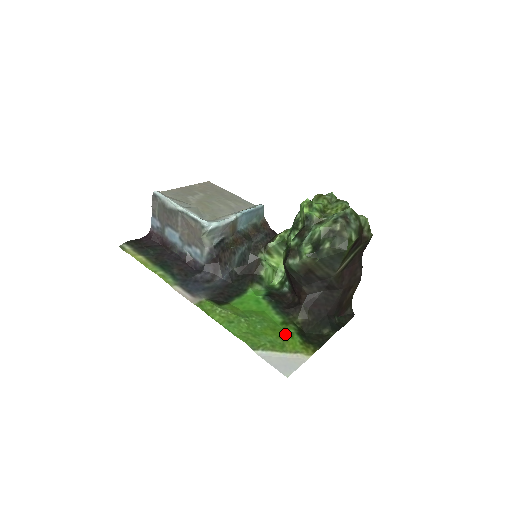
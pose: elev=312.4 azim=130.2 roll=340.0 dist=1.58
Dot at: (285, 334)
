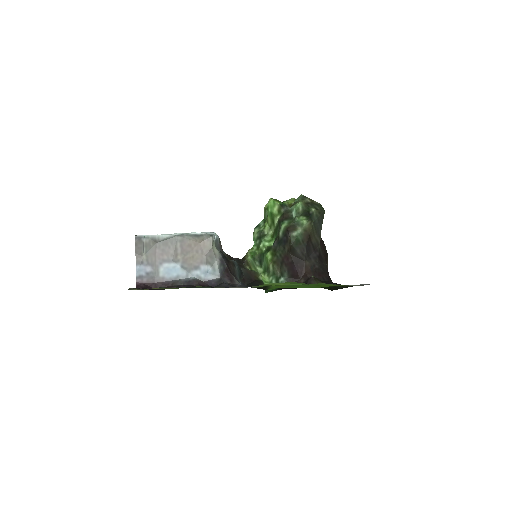
Dot at: (328, 286)
